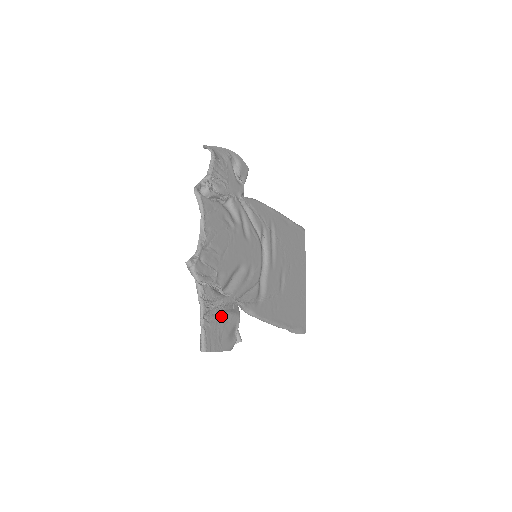
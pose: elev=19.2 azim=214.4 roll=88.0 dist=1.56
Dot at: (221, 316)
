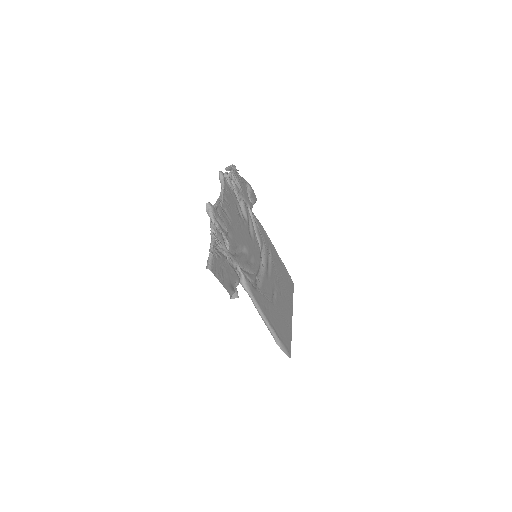
Dot at: (226, 261)
